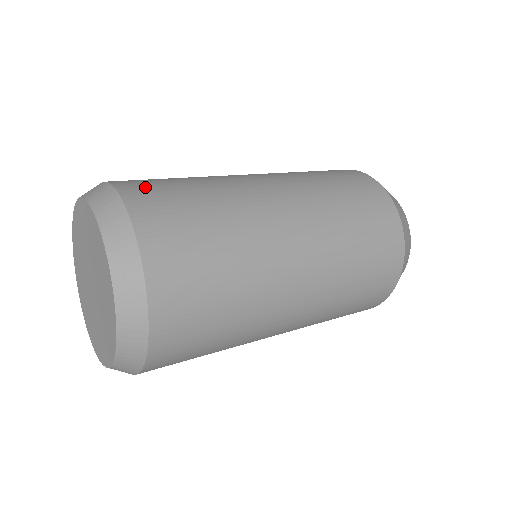
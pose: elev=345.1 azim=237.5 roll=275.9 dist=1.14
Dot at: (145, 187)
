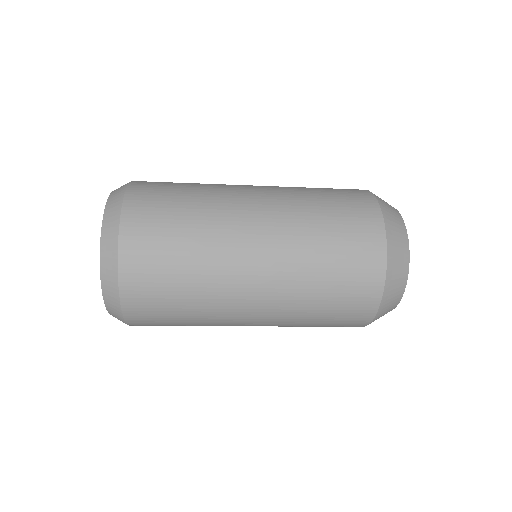
Dot at: (148, 192)
